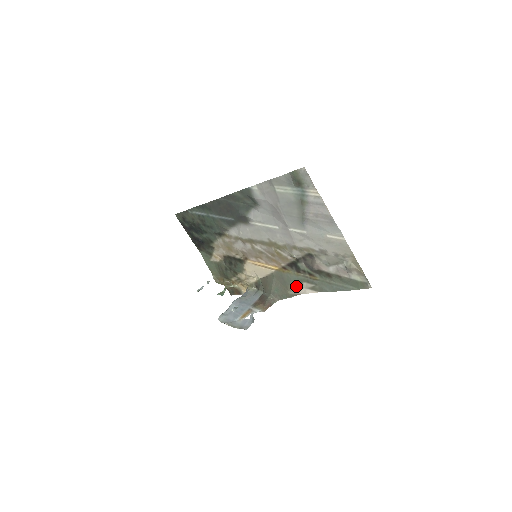
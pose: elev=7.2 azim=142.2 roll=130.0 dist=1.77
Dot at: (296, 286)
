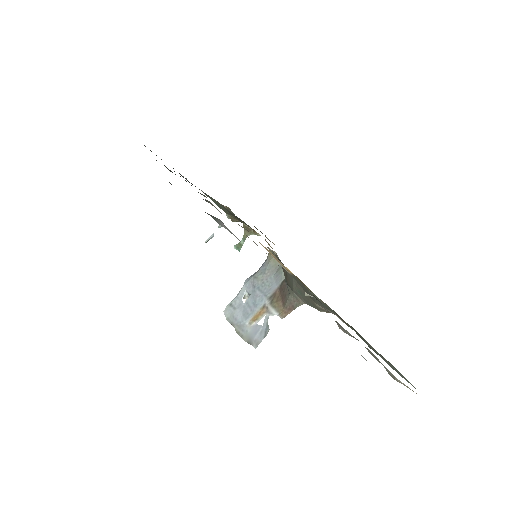
Dot at: (324, 307)
